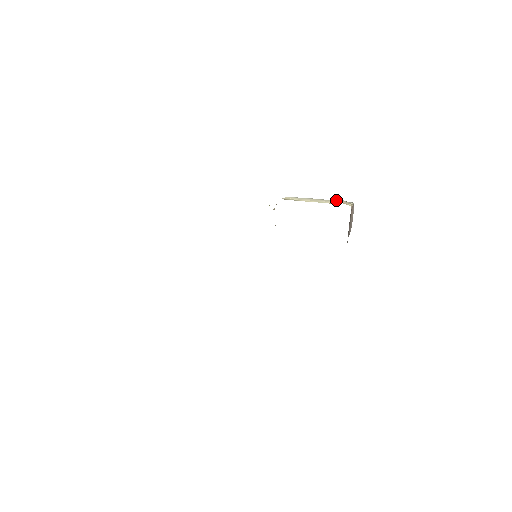
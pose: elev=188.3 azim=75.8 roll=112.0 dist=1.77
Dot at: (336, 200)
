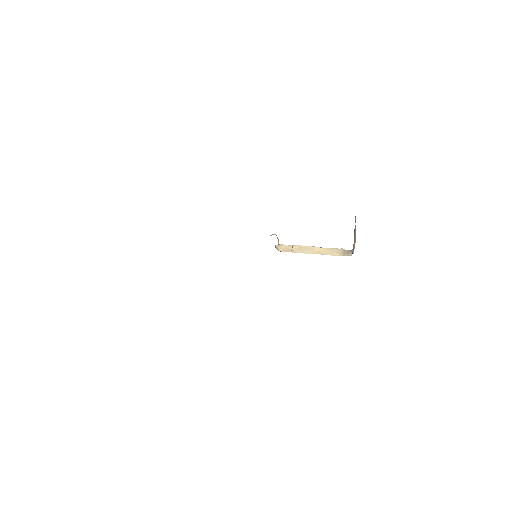
Dot at: occluded
